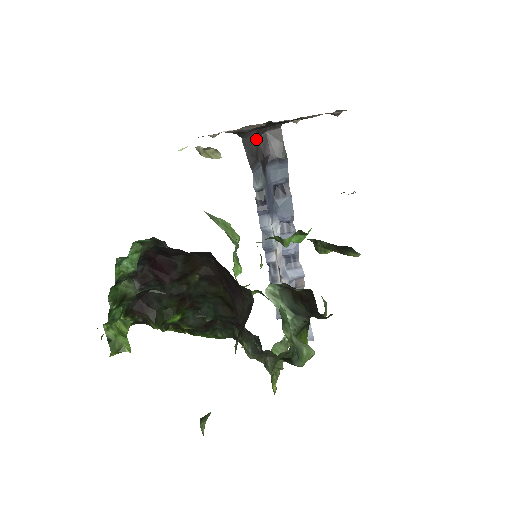
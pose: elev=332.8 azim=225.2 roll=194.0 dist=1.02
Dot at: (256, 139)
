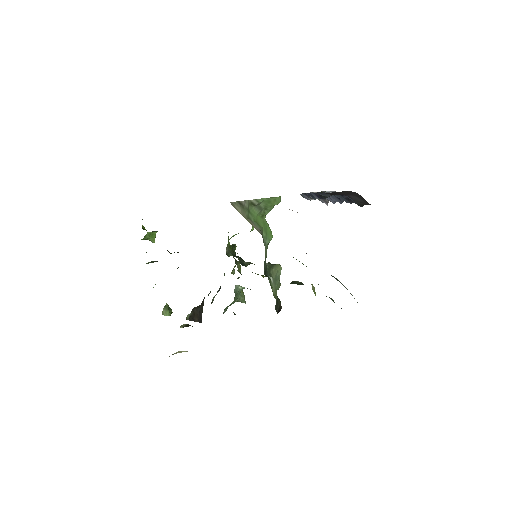
Dot at: (342, 191)
